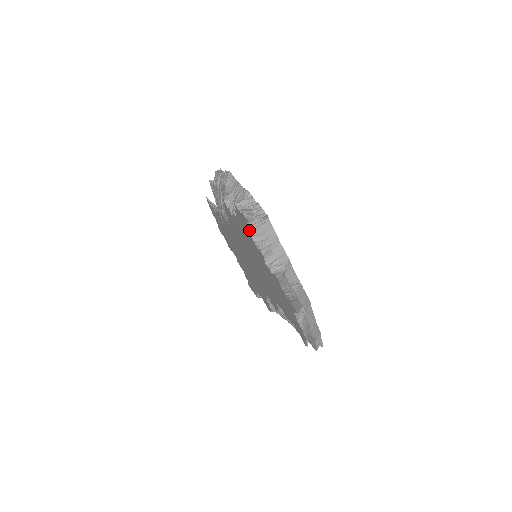
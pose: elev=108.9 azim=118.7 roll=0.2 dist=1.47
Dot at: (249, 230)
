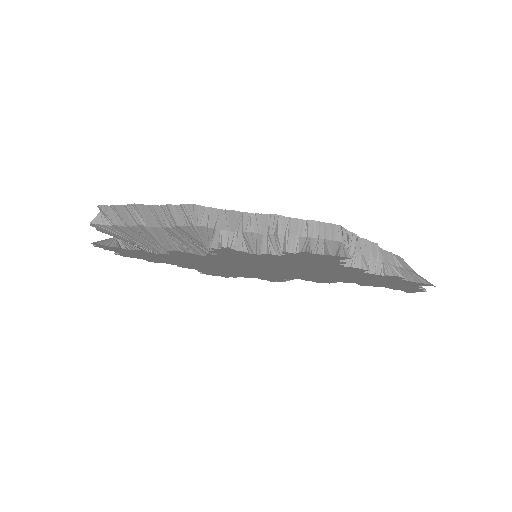
Dot at: (340, 262)
